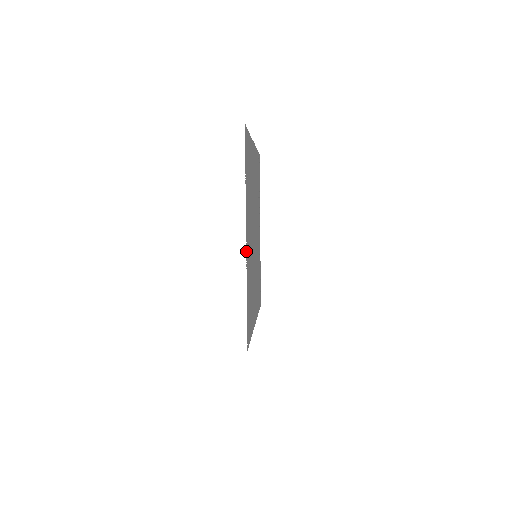
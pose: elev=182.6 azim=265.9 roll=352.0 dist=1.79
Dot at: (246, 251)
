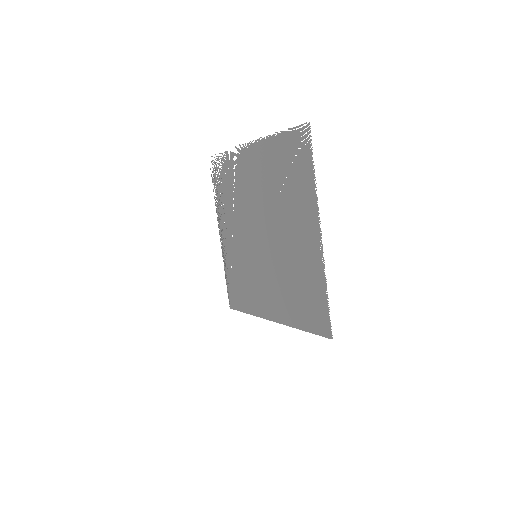
Dot at: (322, 246)
